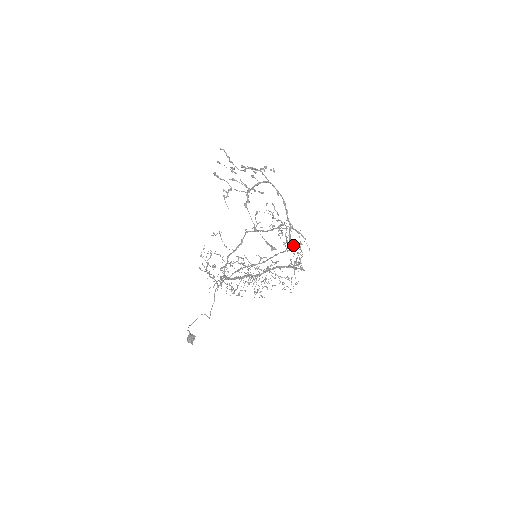
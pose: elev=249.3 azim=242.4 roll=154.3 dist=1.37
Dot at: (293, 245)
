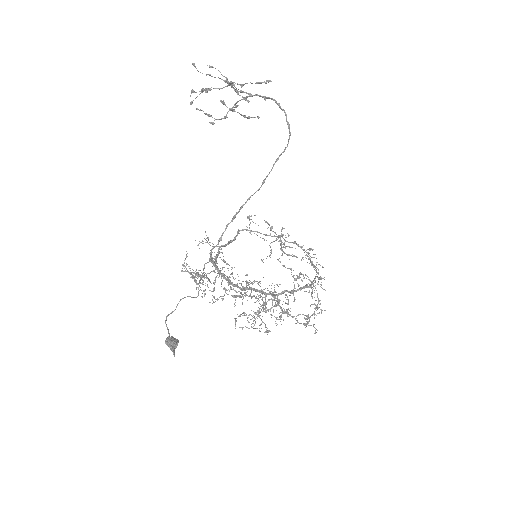
Dot at: (303, 274)
